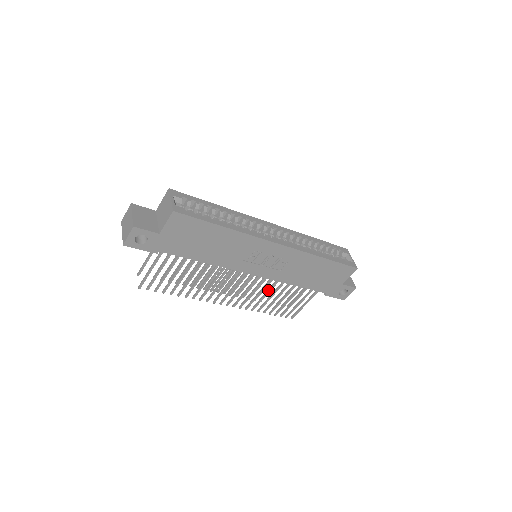
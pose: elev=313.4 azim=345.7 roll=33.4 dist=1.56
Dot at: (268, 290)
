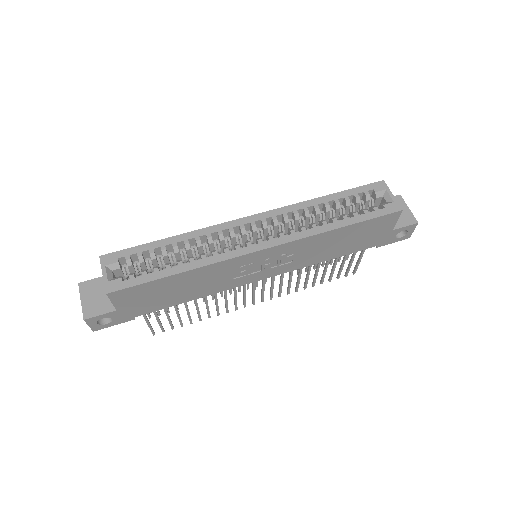
Dot at: (298, 273)
